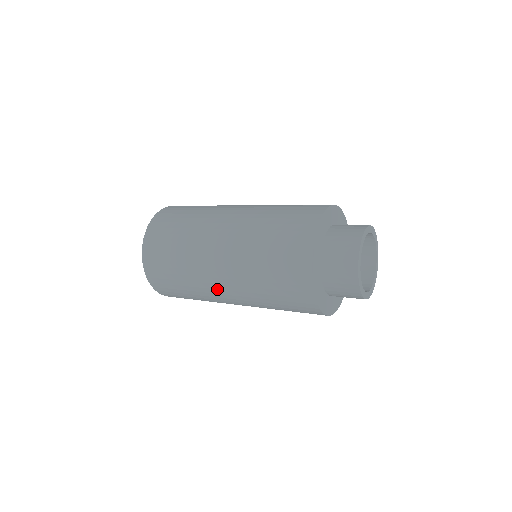
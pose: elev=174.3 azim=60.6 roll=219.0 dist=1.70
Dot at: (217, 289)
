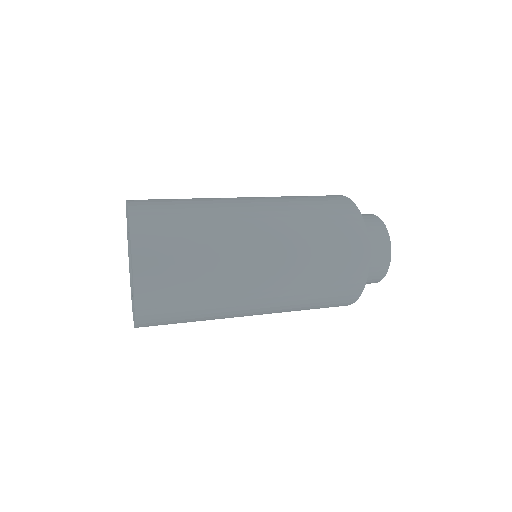
Dot at: (252, 285)
